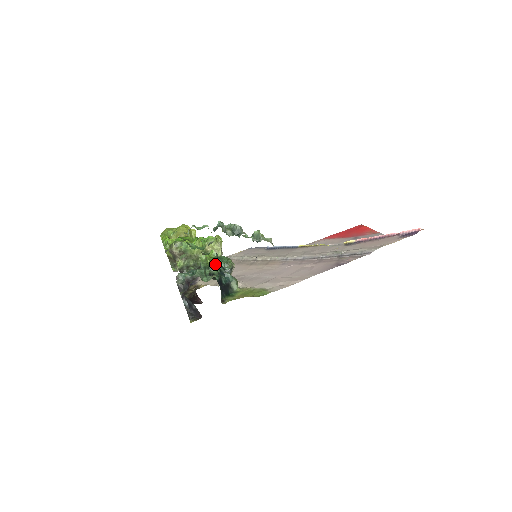
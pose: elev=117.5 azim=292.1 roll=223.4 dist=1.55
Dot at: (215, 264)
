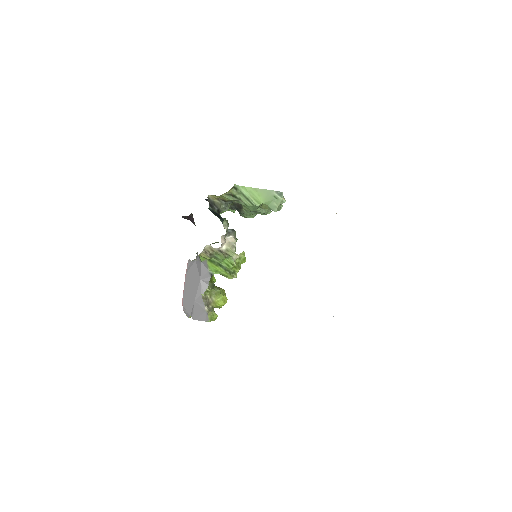
Dot at: occluded
